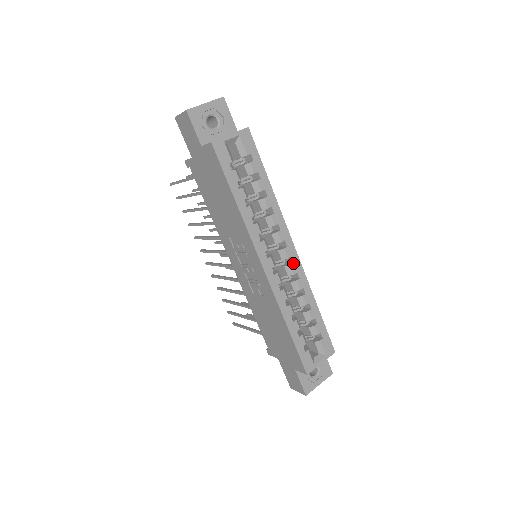
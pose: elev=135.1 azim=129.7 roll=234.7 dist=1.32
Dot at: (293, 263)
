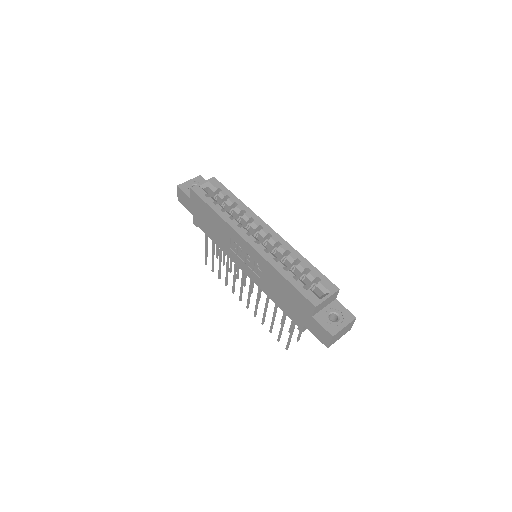
Dot at: (273, 236)
